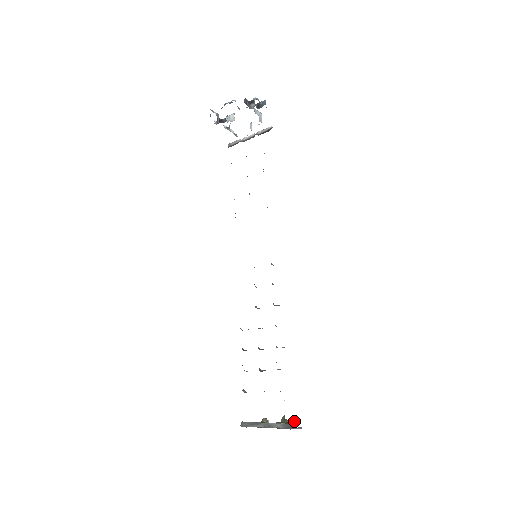
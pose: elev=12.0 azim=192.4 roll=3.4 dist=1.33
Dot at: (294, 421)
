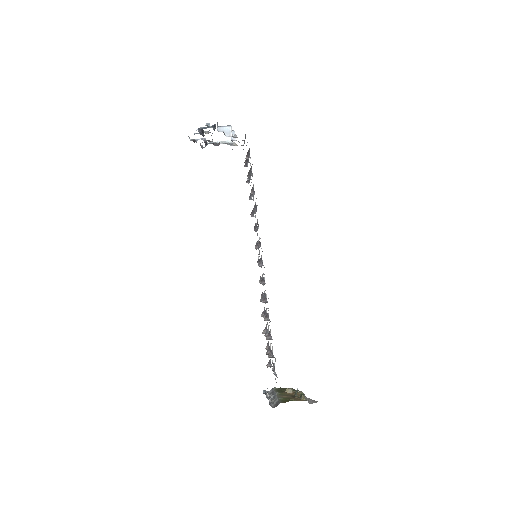
Dot at: (302, 397)
